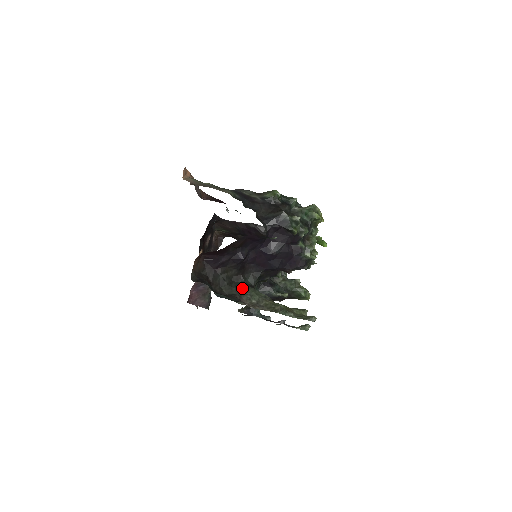
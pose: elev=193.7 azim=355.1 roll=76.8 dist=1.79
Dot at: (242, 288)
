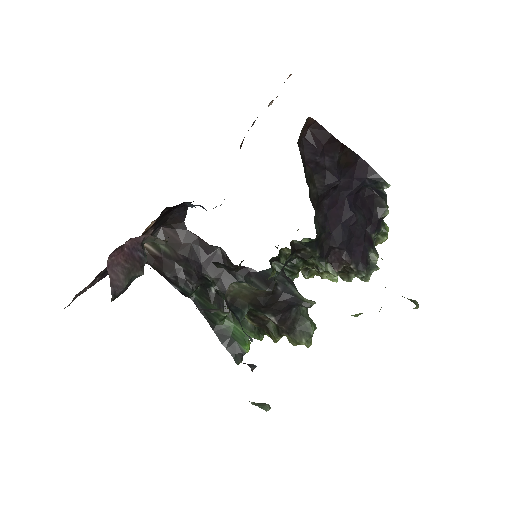
Dot at: occluded
